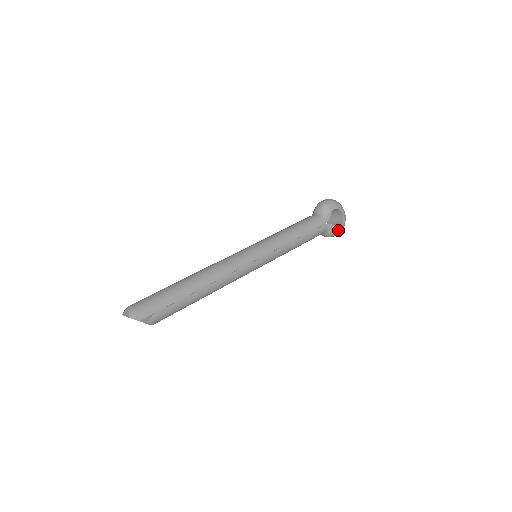
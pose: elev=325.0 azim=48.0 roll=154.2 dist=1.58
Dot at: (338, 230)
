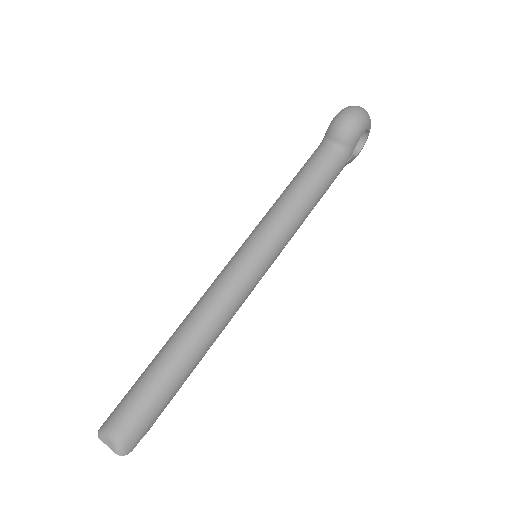
Dot at: (356, 156)
